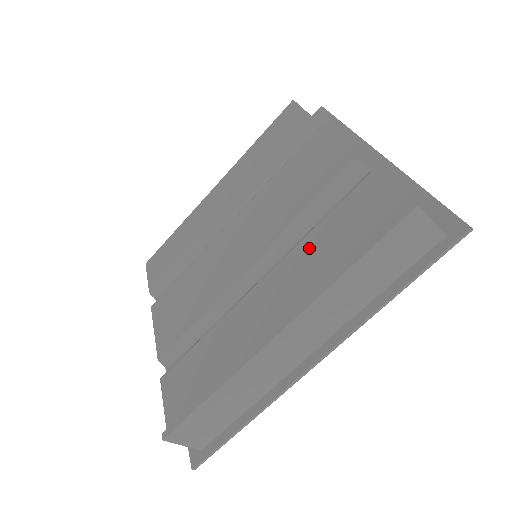
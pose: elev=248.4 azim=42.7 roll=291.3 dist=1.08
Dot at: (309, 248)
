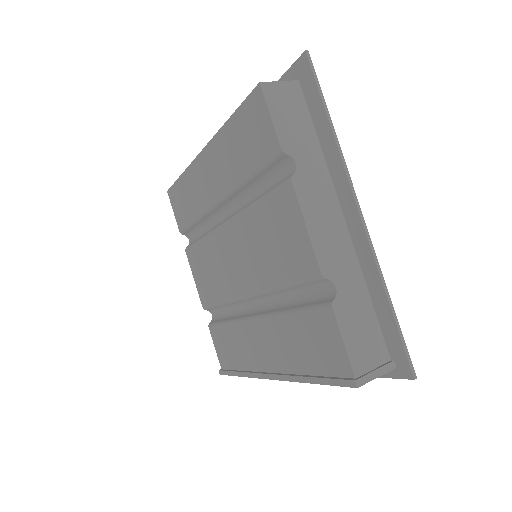
Dot at: (287, 330)
